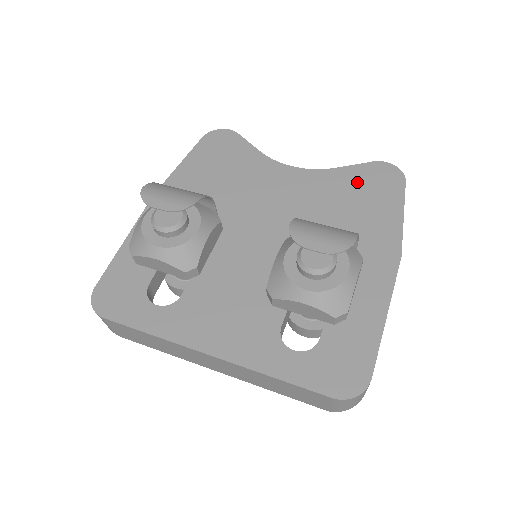
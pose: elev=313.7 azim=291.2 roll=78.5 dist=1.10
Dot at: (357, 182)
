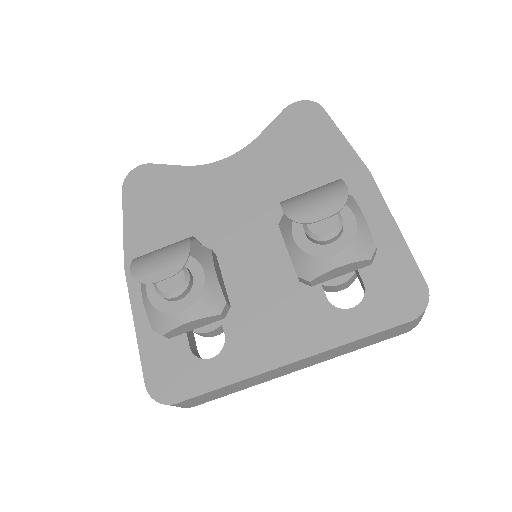
Dot at: (286, 135)
